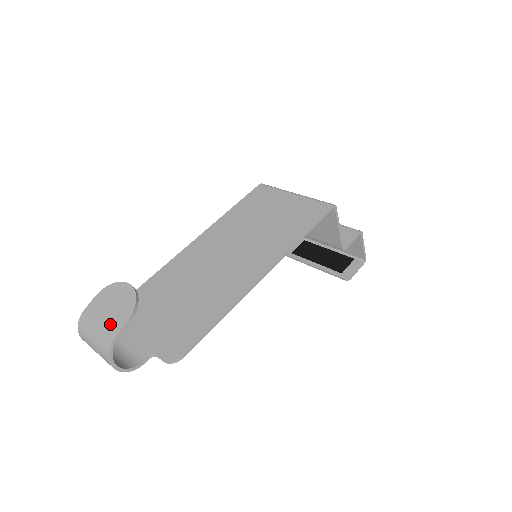
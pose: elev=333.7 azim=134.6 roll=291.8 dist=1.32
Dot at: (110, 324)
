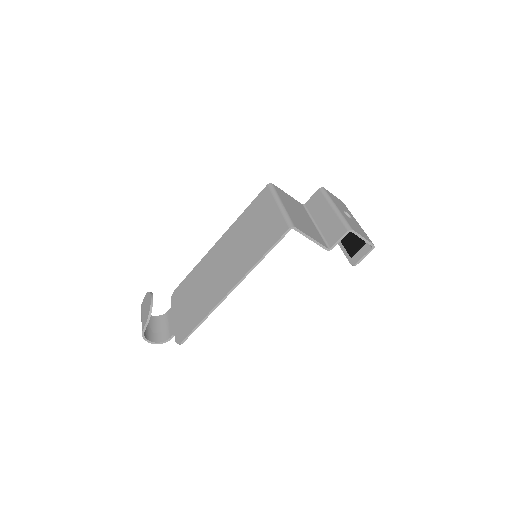
Dot at: (143, 321)
